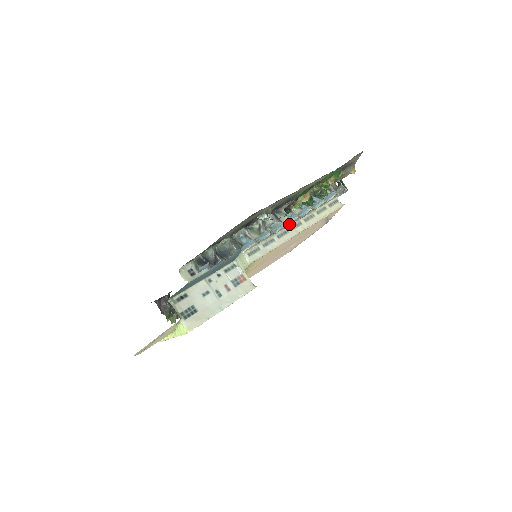
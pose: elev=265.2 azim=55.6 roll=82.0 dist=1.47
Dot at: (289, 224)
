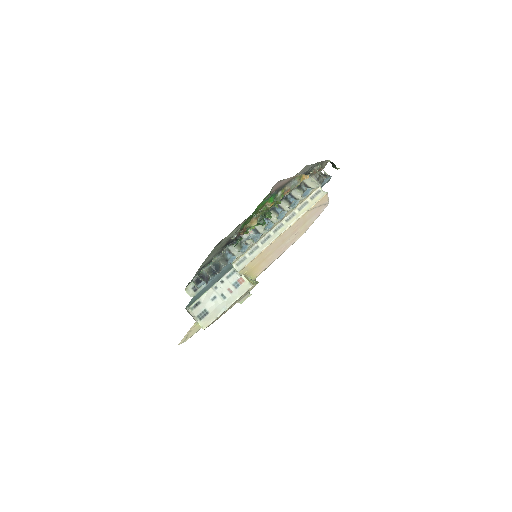
Dot at: (269, 230)
